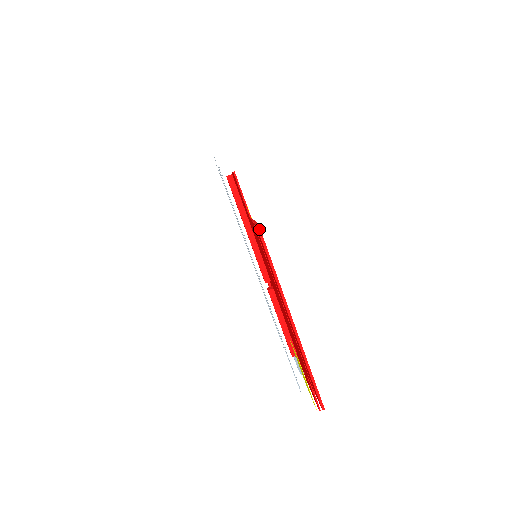
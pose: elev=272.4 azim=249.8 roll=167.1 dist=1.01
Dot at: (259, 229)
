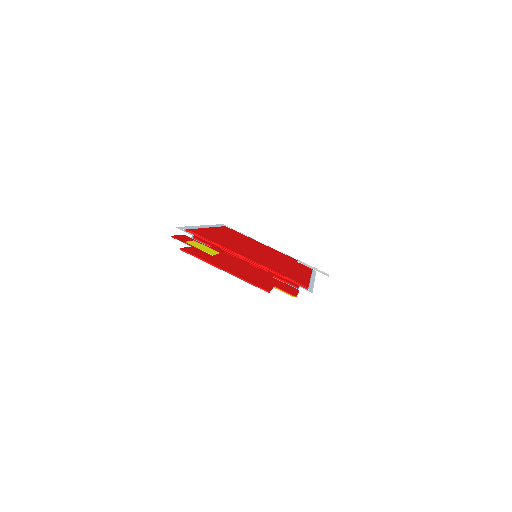
Dot at: (181, 250)
